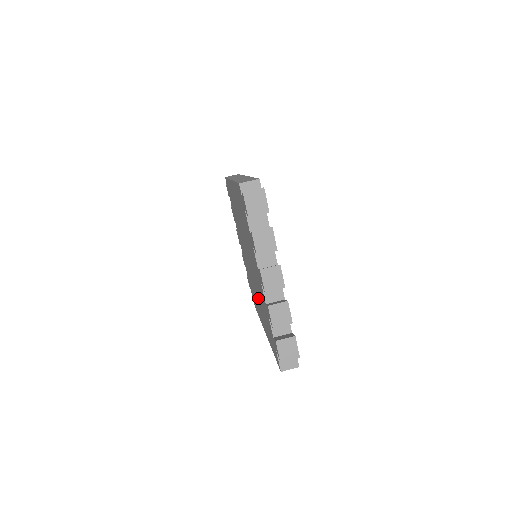
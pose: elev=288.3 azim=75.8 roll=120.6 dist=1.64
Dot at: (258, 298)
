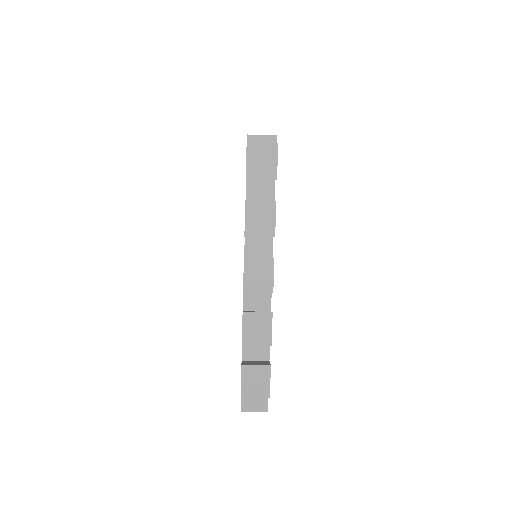
Dot at: occluded
